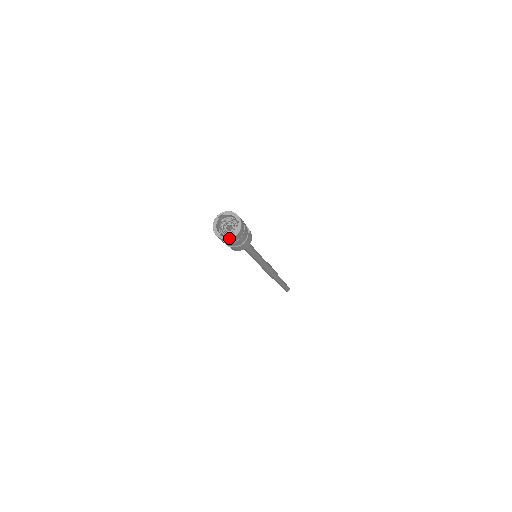
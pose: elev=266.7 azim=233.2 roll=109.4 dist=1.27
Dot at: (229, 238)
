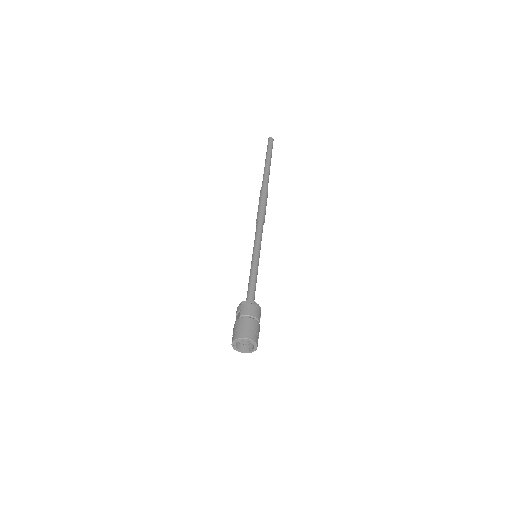
Dot at: (236, 350)
